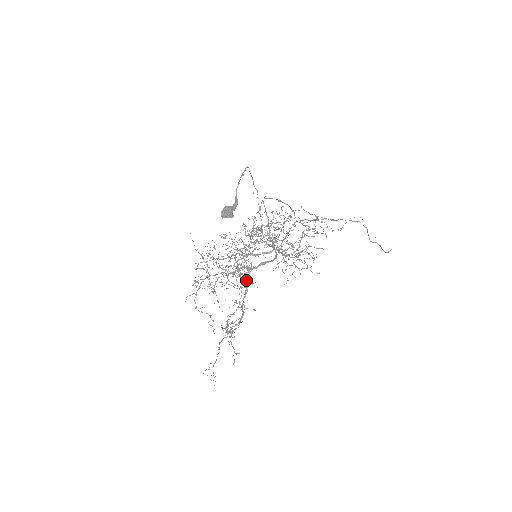
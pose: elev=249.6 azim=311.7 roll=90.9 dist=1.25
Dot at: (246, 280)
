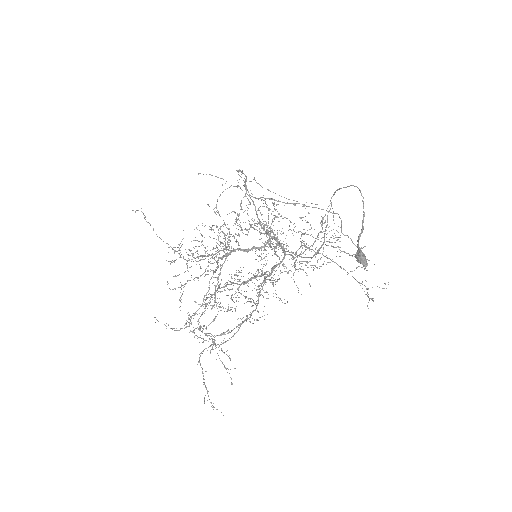
Dot at: (260, 291)
